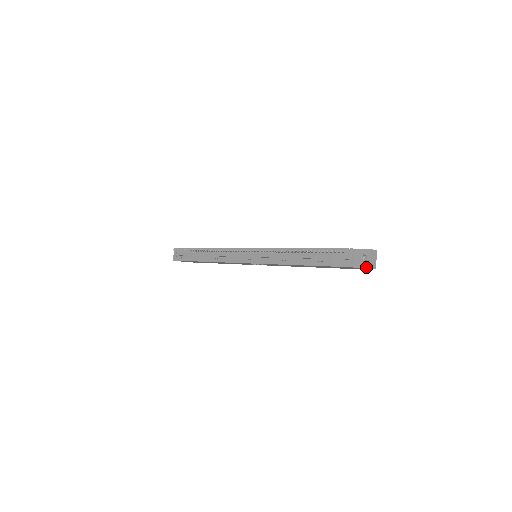
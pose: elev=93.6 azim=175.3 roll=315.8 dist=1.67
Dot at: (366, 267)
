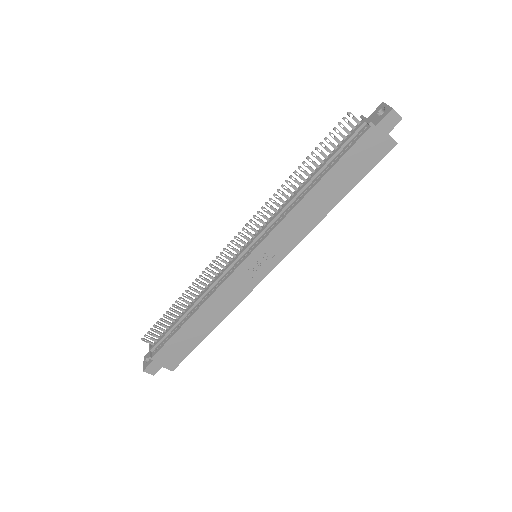
Dot at: (389, 111)
